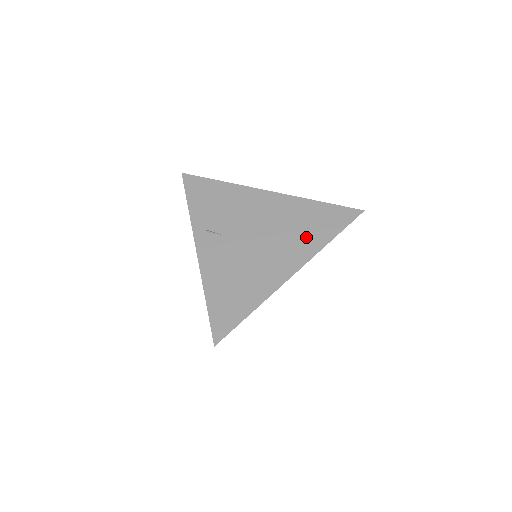
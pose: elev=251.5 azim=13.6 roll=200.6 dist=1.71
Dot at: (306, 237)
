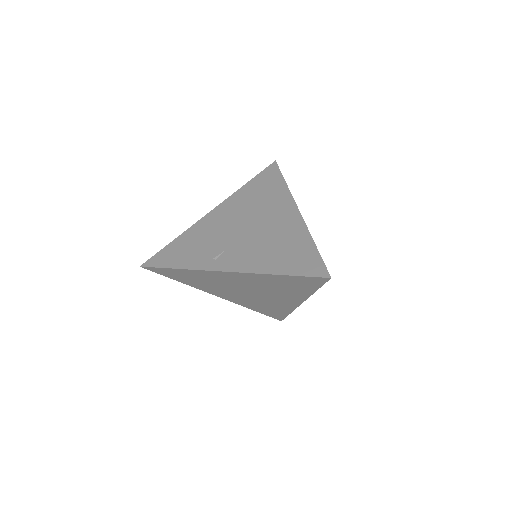
Dot at: (272, 196)
